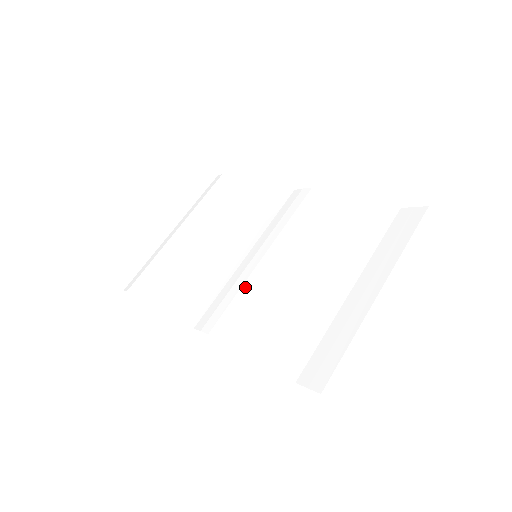
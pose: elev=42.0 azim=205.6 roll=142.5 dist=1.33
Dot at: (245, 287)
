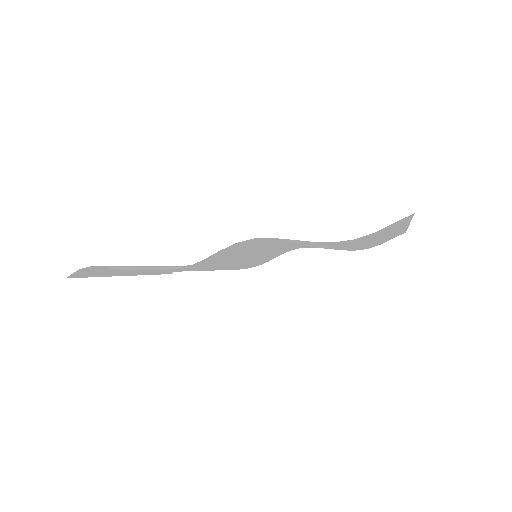
Dot at: (263, 244)
